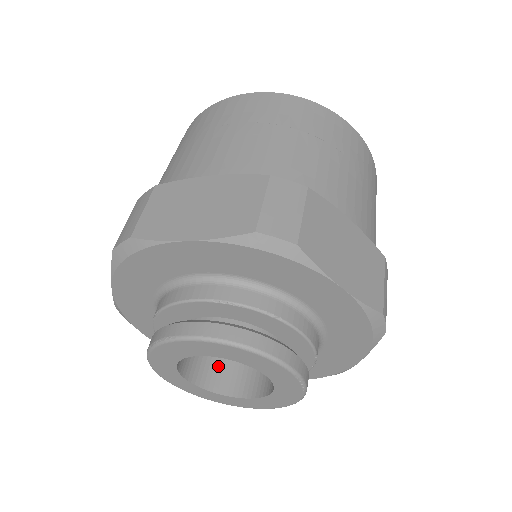
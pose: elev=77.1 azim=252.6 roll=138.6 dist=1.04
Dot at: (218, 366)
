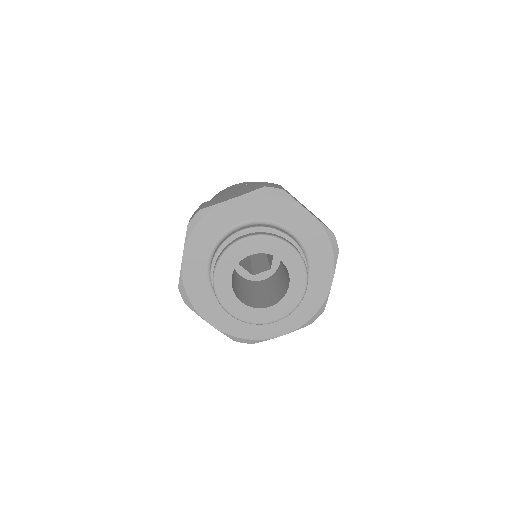
Dot at: (251, 301)
